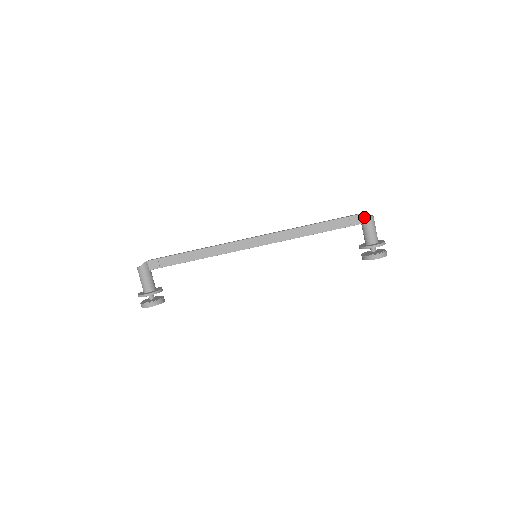
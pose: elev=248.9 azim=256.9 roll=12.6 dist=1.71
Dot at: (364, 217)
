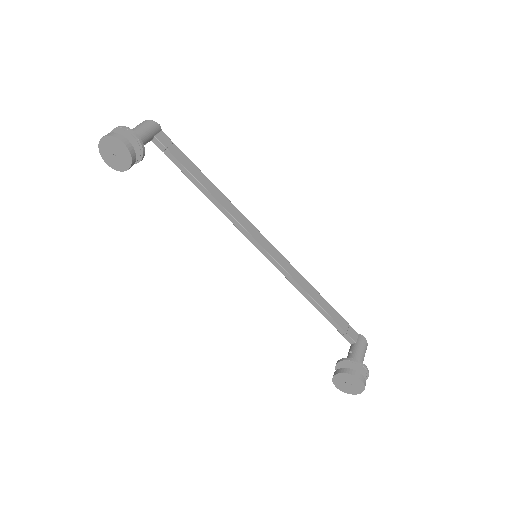
Dot at: (362, 338)
